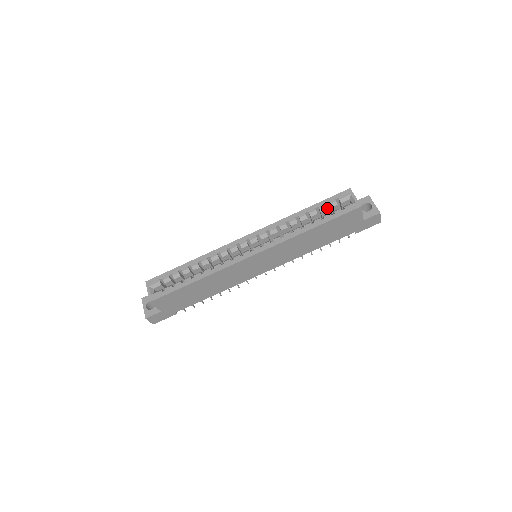
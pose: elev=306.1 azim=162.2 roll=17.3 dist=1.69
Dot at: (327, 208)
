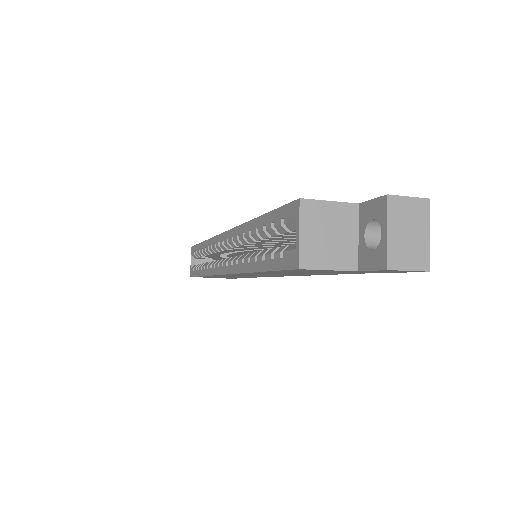
Dot at: occluded
